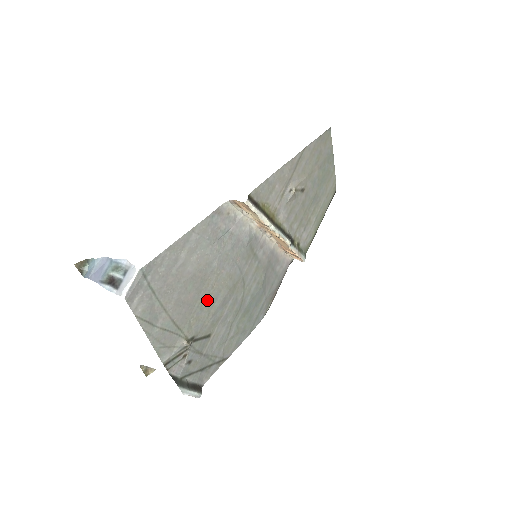
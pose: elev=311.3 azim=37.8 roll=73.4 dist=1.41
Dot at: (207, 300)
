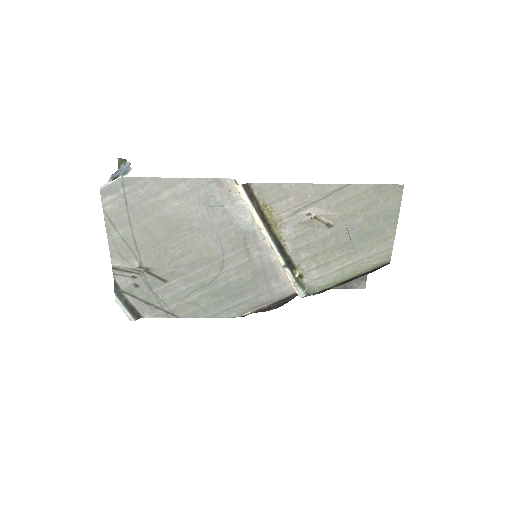
Dot at: (175, 249)
